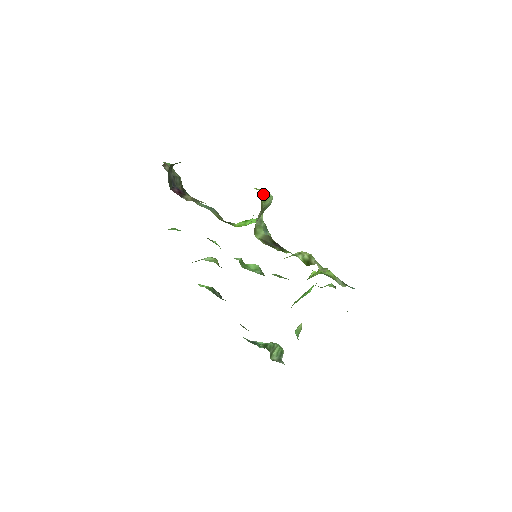
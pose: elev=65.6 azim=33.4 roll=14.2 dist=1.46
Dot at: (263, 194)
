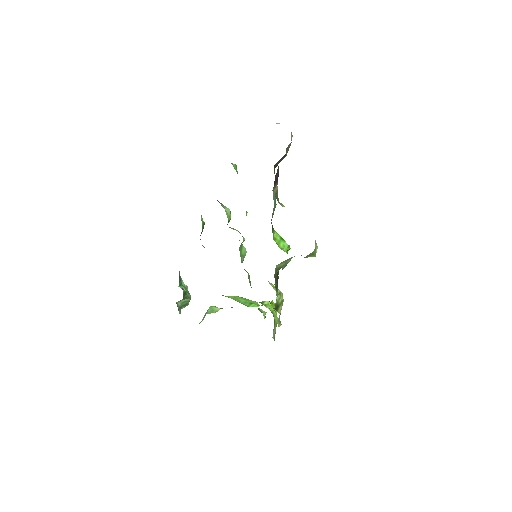
Dot at: (315, 251)
